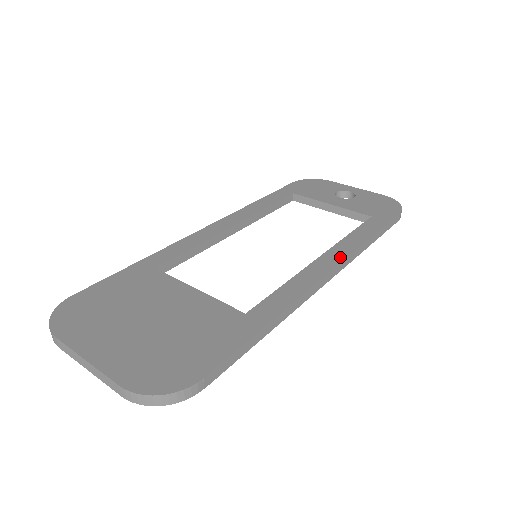
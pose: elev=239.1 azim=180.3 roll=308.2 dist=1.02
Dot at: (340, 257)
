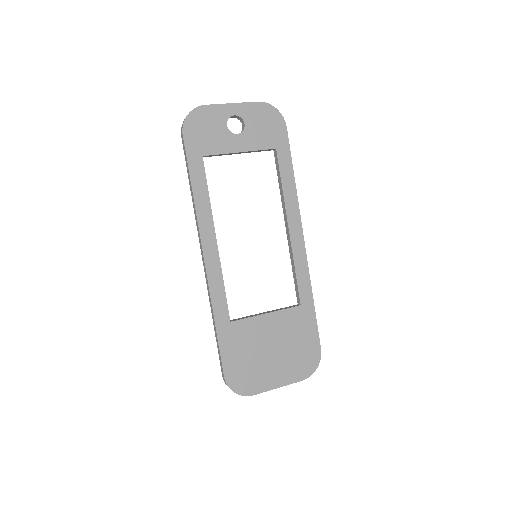
Dot at: (298, 219)
